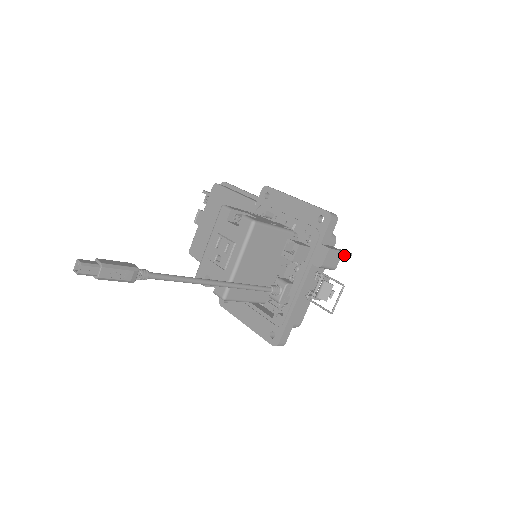
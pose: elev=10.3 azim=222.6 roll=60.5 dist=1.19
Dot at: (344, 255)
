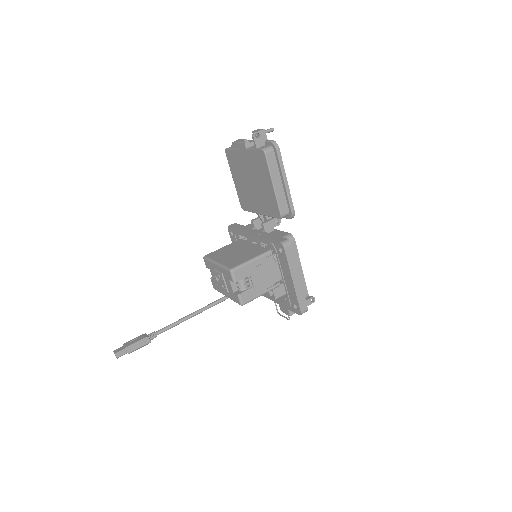
Dot at: occluded
